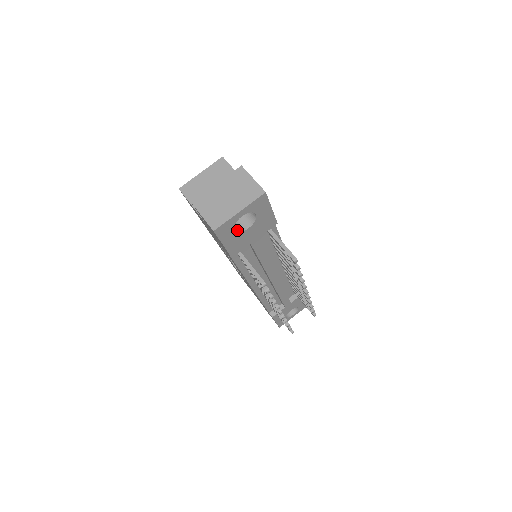
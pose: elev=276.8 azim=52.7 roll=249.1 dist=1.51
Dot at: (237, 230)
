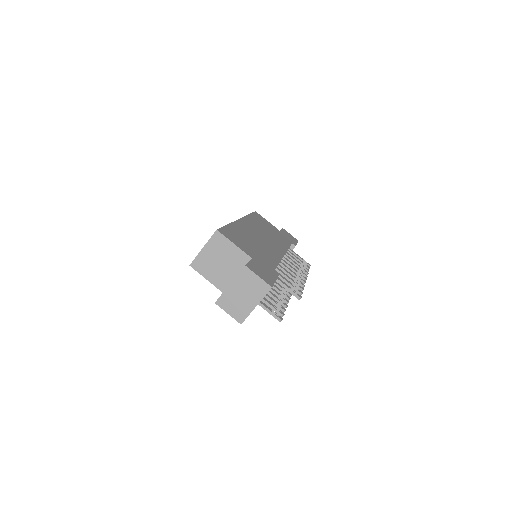
Dot at: occluded
